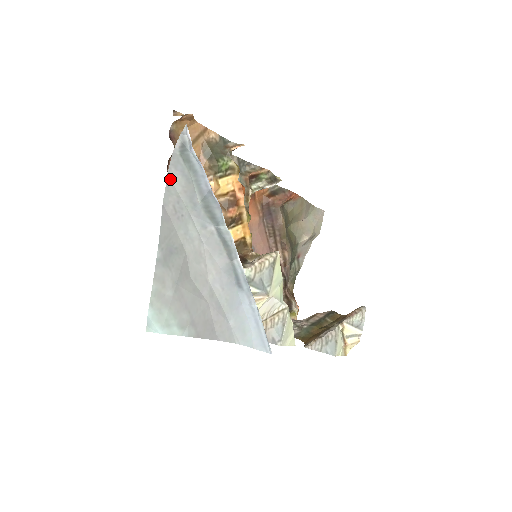
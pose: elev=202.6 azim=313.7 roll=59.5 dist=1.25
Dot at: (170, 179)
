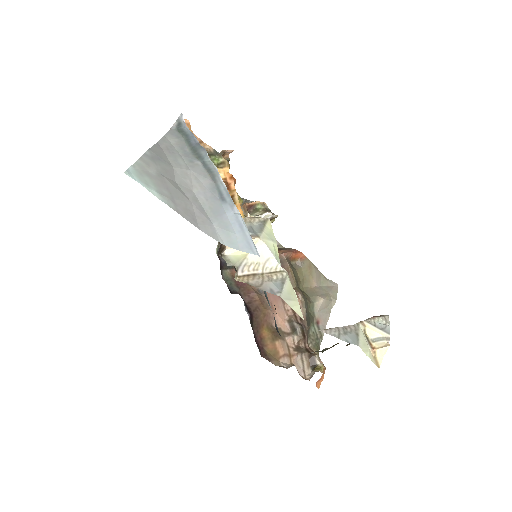
Dot at: (166, 137)
